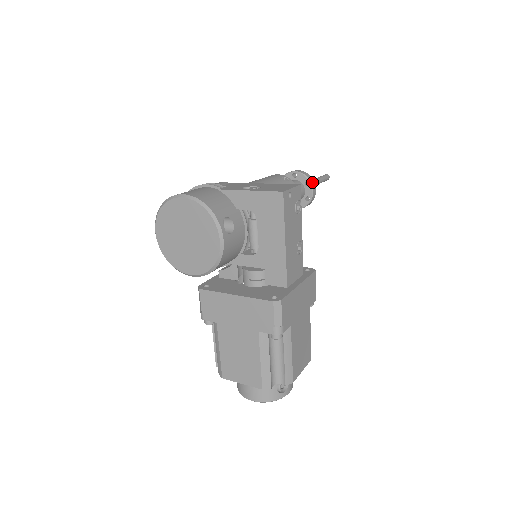
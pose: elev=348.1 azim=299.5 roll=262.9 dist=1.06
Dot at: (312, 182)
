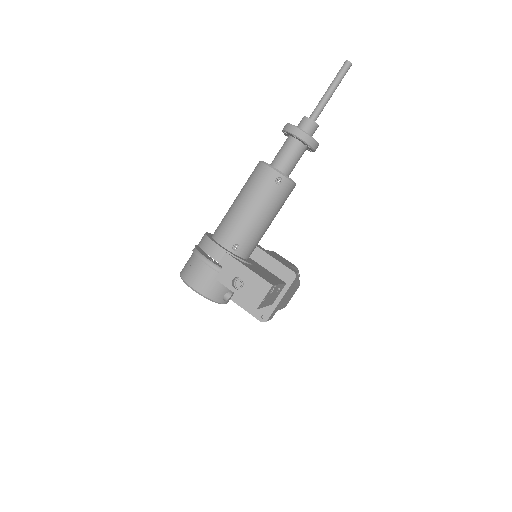
Dot at: (313, 145)
